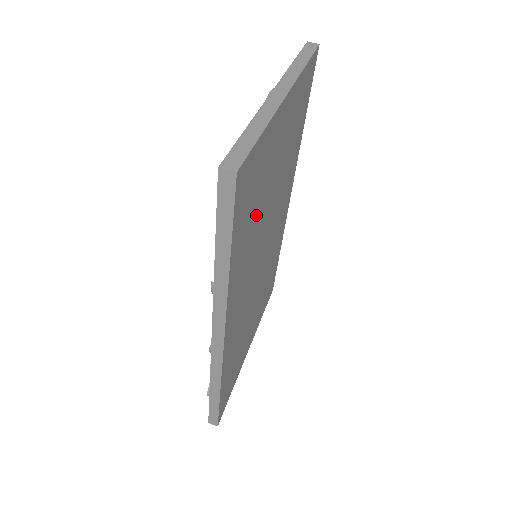
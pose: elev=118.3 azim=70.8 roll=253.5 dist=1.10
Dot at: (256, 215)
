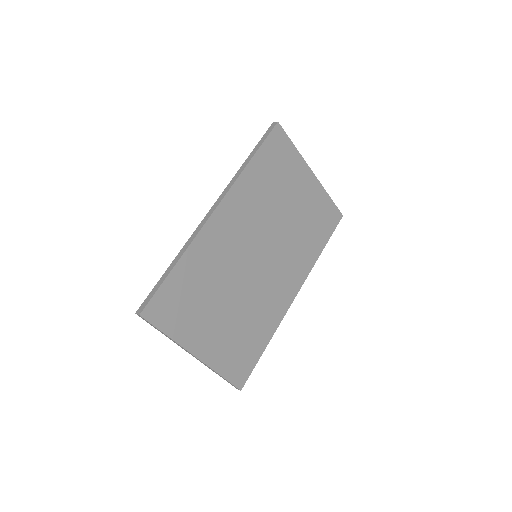
Dot at: (273, 188)
